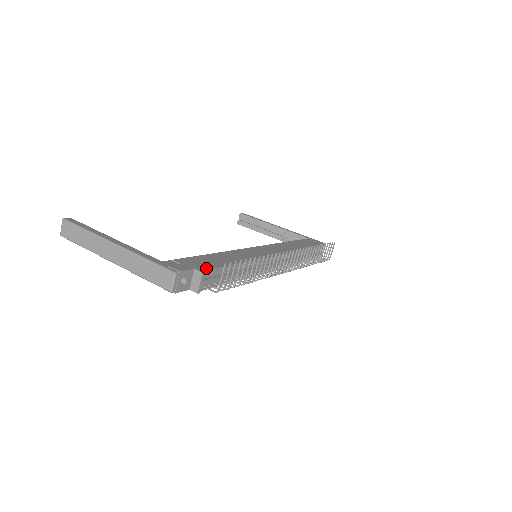
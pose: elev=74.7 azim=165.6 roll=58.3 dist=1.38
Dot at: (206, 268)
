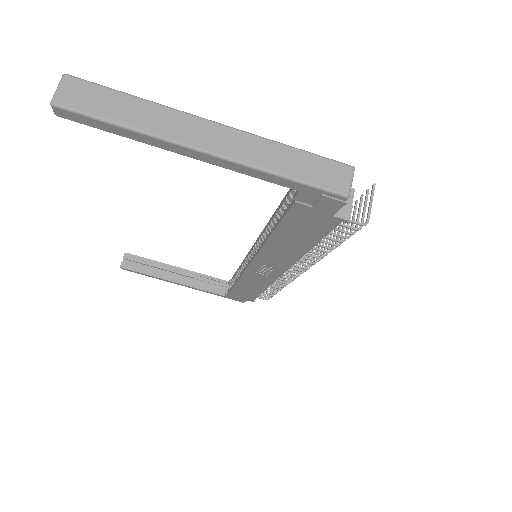
Dot at: occluded
